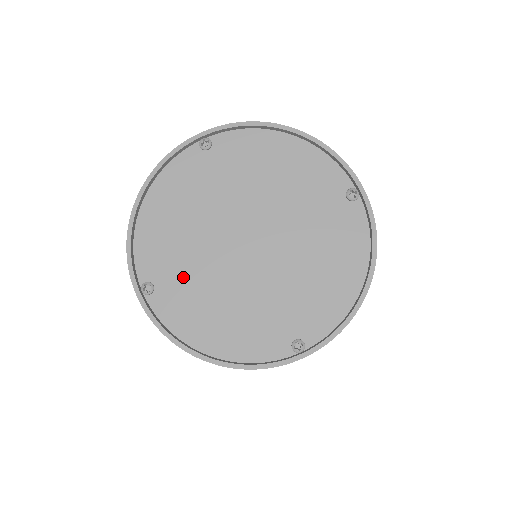
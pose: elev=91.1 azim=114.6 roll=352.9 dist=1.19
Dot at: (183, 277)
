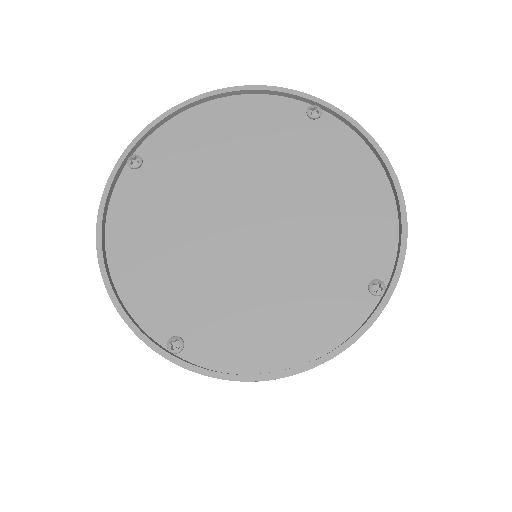
Dot at: (168, 185)
